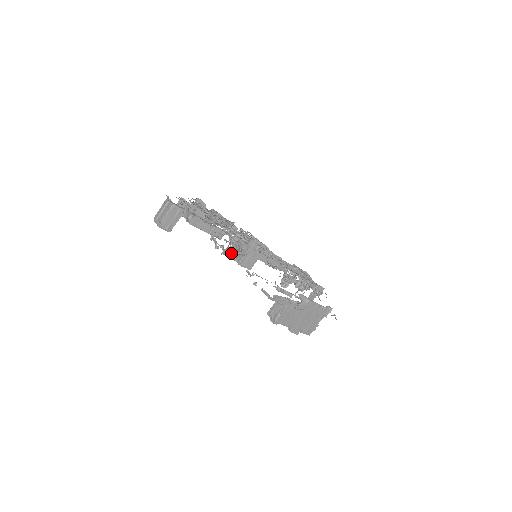
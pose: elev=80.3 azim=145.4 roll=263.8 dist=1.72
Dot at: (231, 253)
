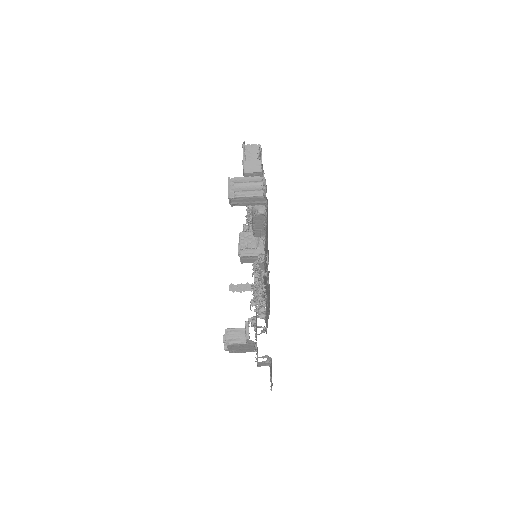
Dot at: (243, 238)
